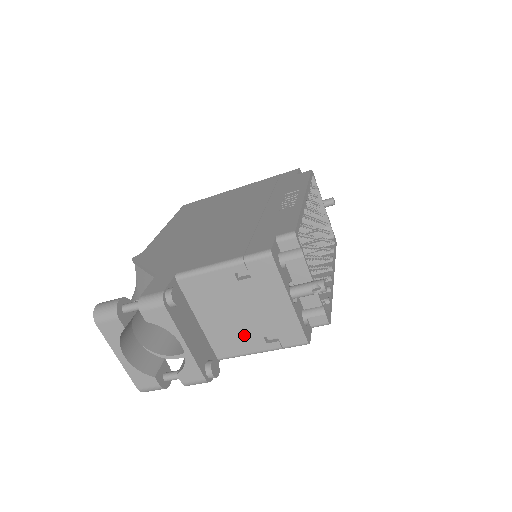
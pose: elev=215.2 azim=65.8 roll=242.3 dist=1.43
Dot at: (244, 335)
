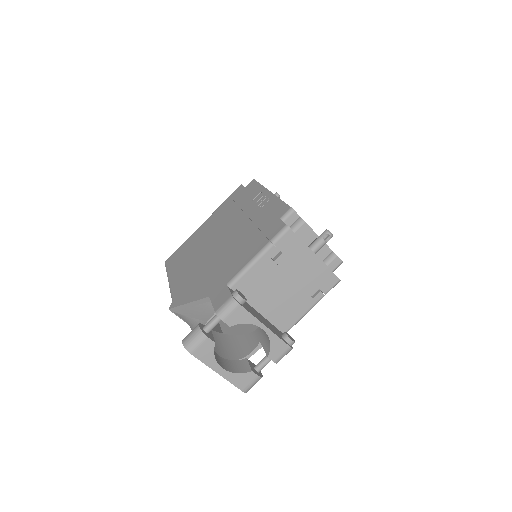
Dot at: (295, 302)
